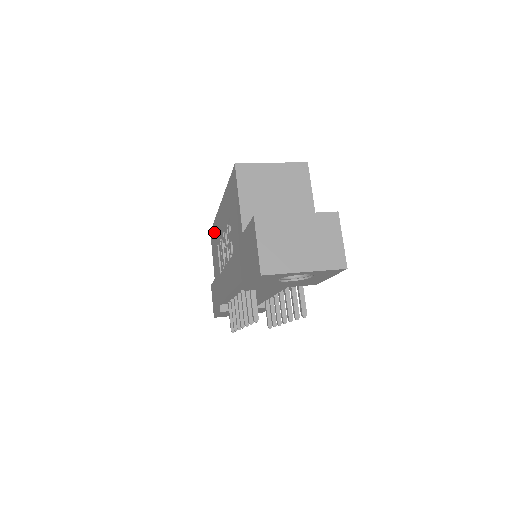
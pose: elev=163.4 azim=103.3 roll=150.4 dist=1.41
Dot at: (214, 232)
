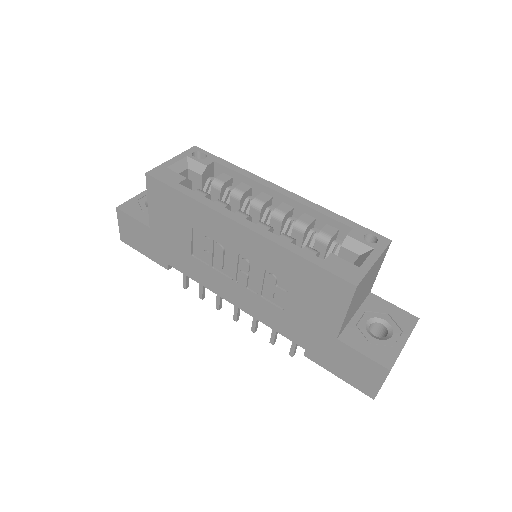
Dot at: (179, 203)
